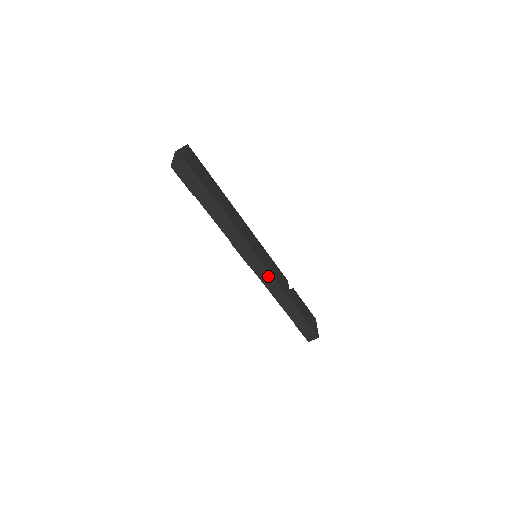
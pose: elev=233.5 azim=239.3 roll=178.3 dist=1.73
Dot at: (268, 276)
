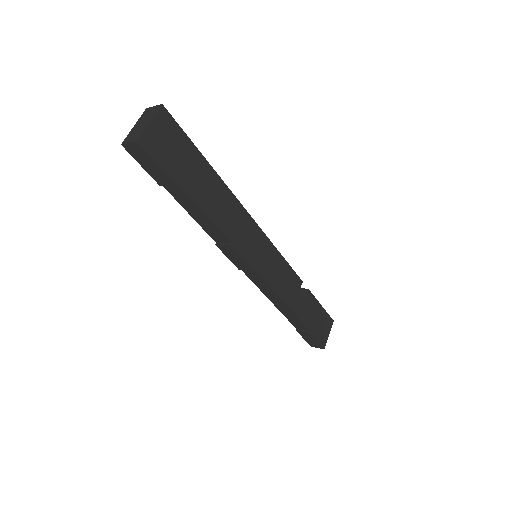
Dot at: (264, 285)
